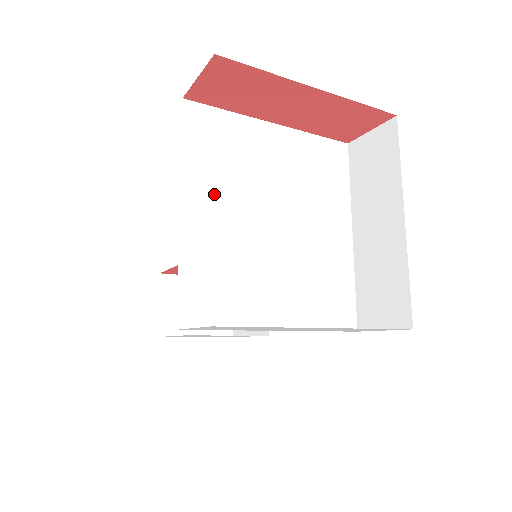
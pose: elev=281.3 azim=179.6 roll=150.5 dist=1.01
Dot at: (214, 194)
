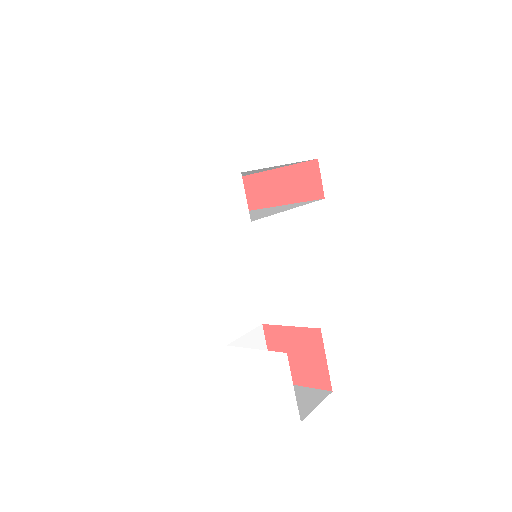
Dot at: occluded
